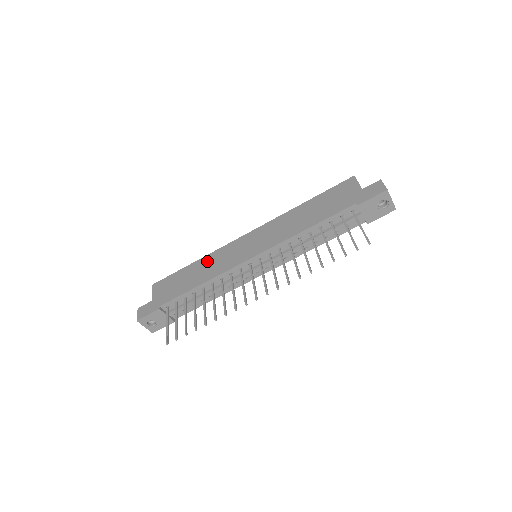
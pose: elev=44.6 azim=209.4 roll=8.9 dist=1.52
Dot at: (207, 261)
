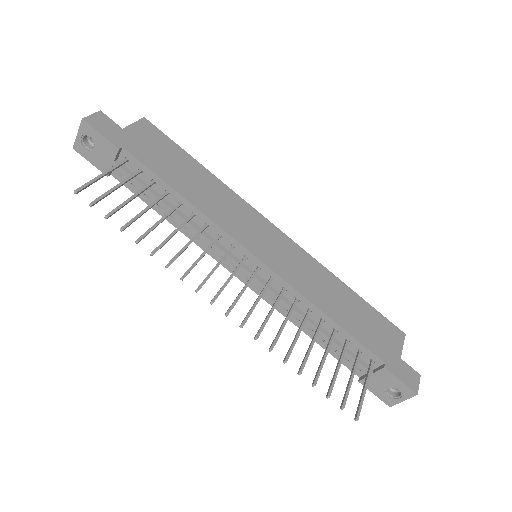
Dot at: (218, 188)
